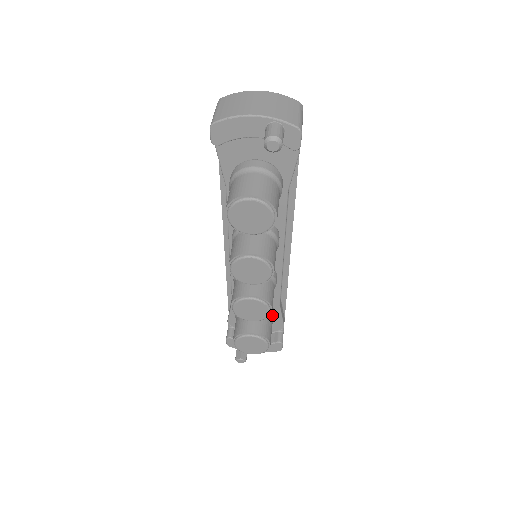
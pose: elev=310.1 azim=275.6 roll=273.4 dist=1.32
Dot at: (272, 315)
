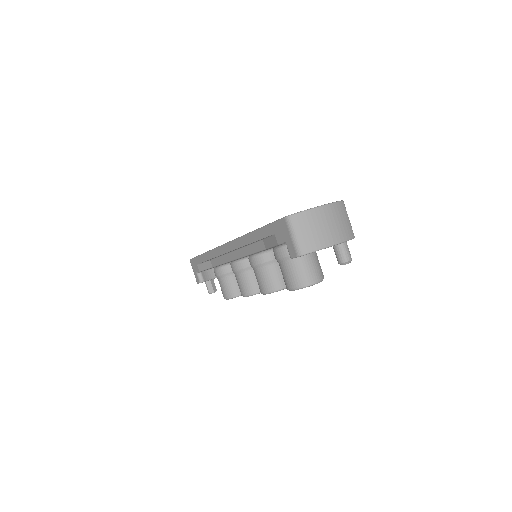
Dot at: occluded
